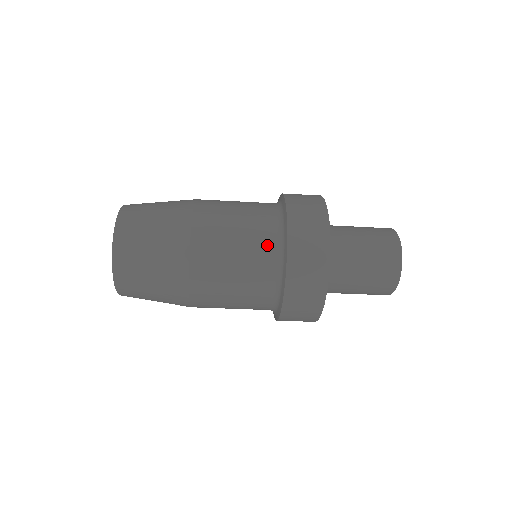
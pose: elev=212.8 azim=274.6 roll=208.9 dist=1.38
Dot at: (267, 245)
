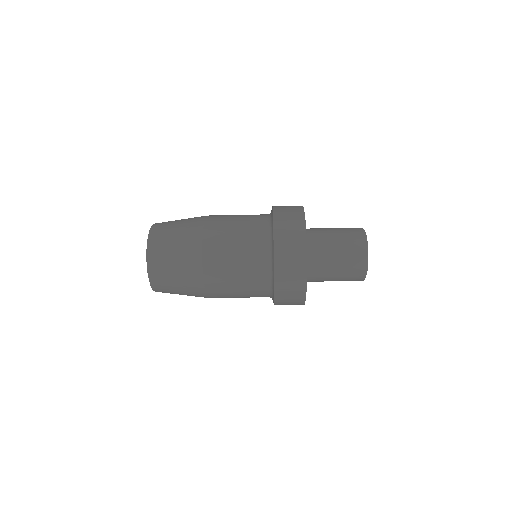
Dot at: (260, 261)
